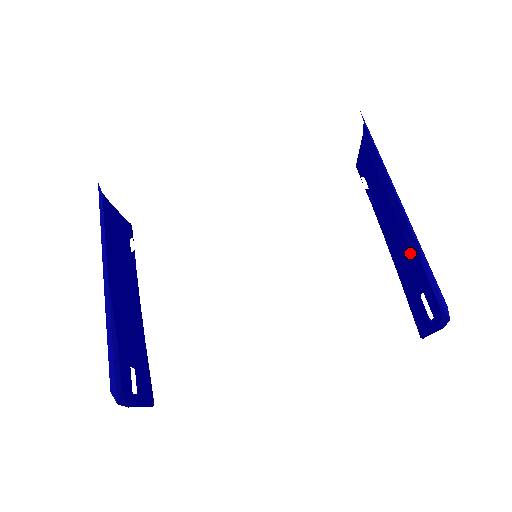
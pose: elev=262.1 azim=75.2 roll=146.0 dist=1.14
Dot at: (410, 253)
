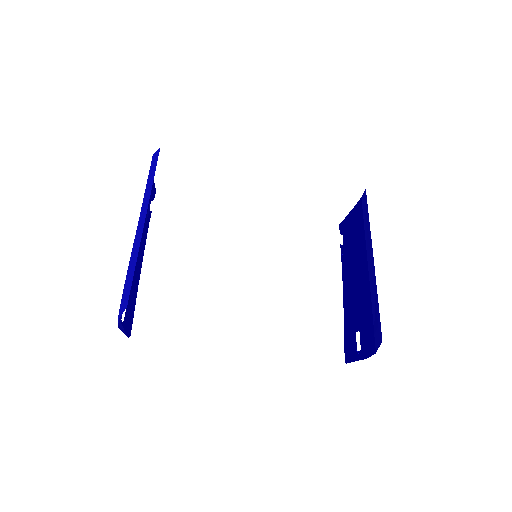
Dot at: (360, 300)
